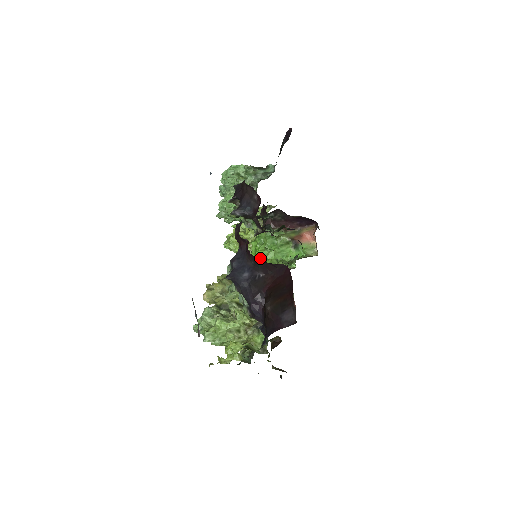
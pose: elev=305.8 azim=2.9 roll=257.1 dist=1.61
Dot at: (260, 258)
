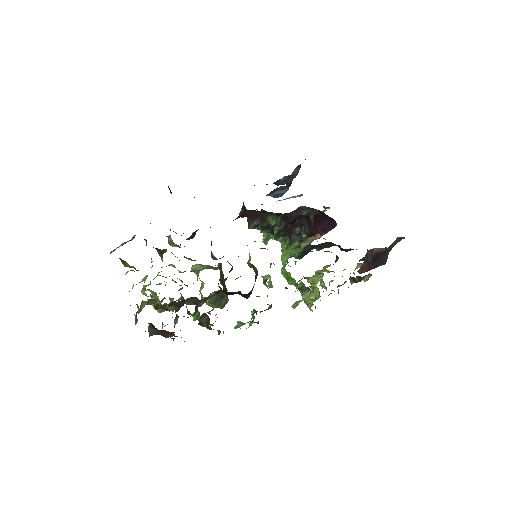
Dot at: (297, 287)
